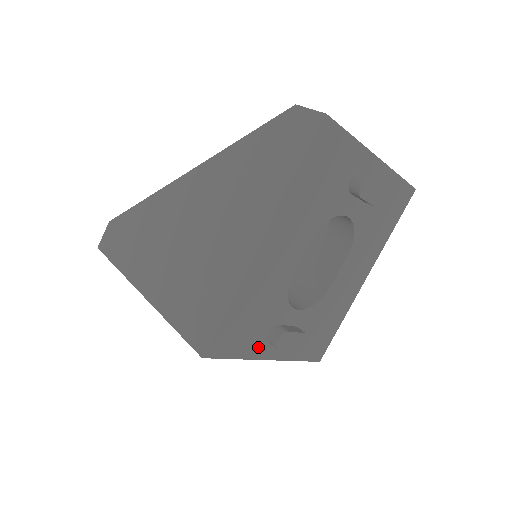
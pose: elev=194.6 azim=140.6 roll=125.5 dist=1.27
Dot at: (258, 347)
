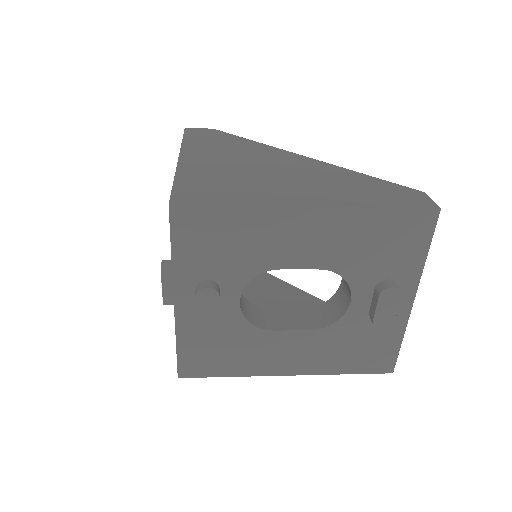
Dot at: (189, 274)
